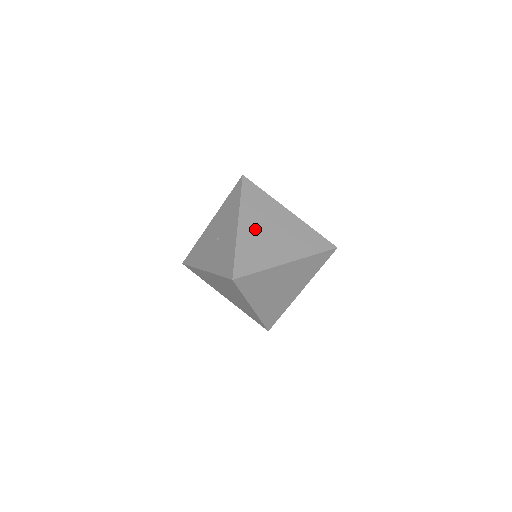
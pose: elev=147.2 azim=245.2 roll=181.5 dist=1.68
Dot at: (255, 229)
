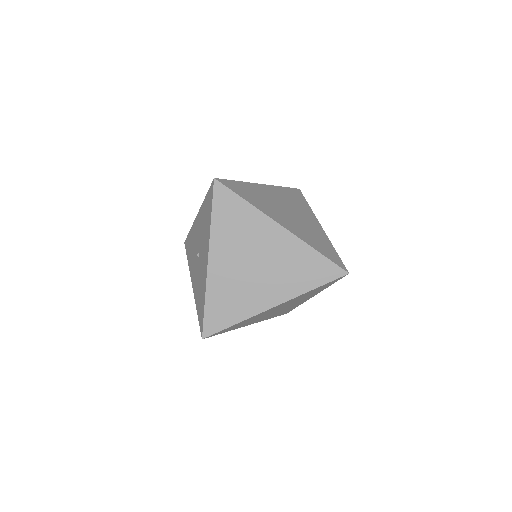
Dot at: (231, 265)
